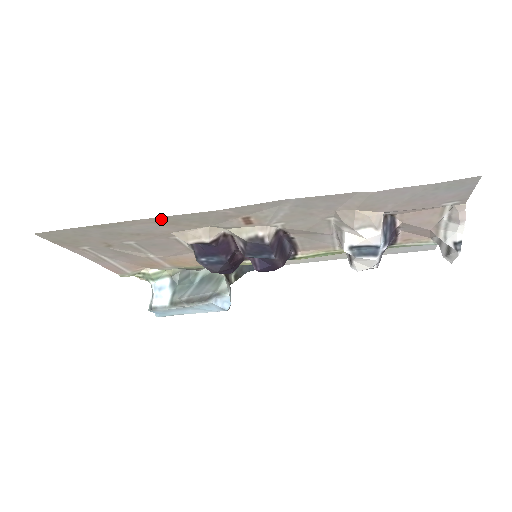
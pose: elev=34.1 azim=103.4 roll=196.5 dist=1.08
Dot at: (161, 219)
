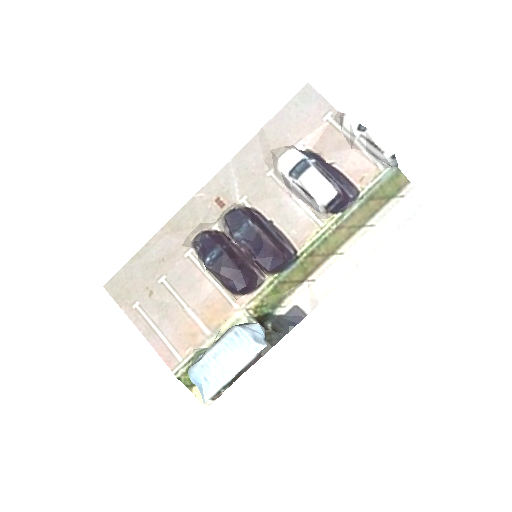
Dot at: (169, 226)
